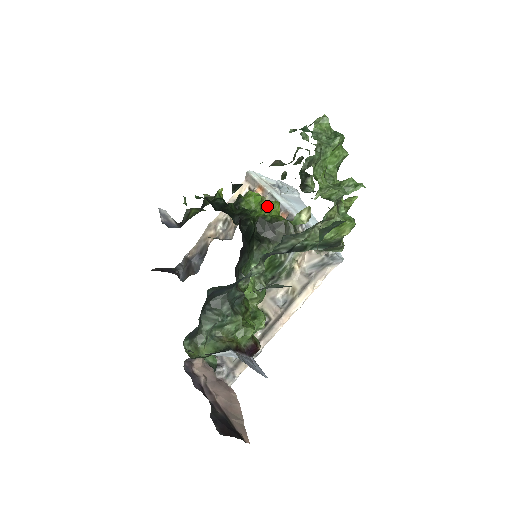
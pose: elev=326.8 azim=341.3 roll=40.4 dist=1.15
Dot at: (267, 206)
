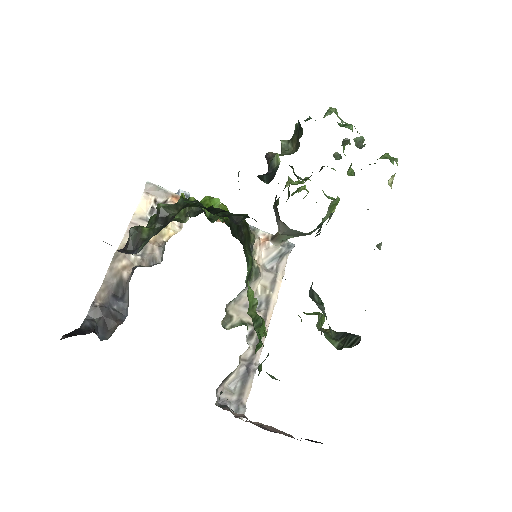
Dot at: occluded
